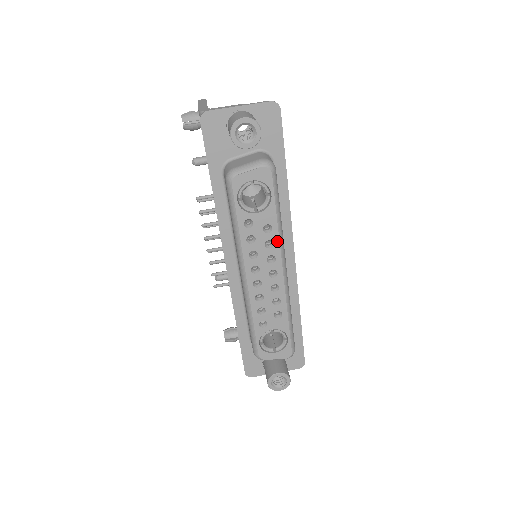
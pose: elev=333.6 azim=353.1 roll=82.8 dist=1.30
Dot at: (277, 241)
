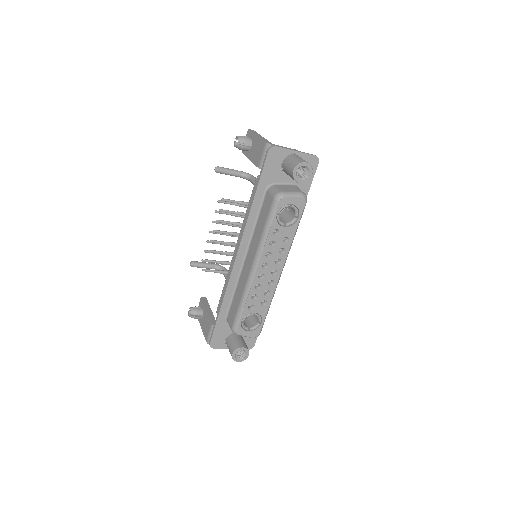
Dot at: (287, 250)
